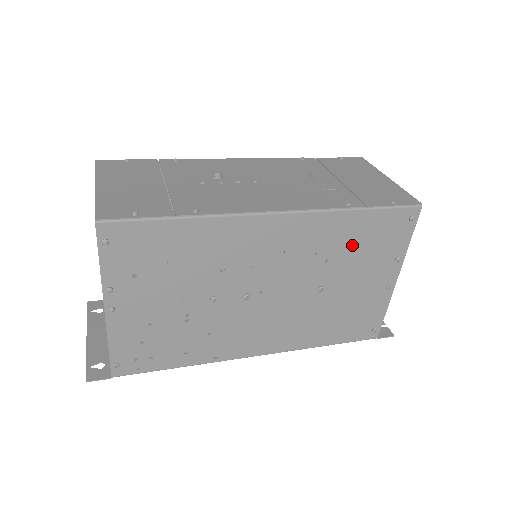
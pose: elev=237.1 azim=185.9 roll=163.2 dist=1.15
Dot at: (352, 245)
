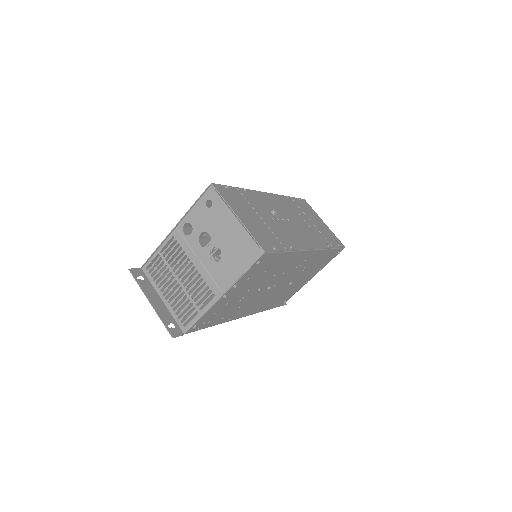
Dot at: (315, 264)
